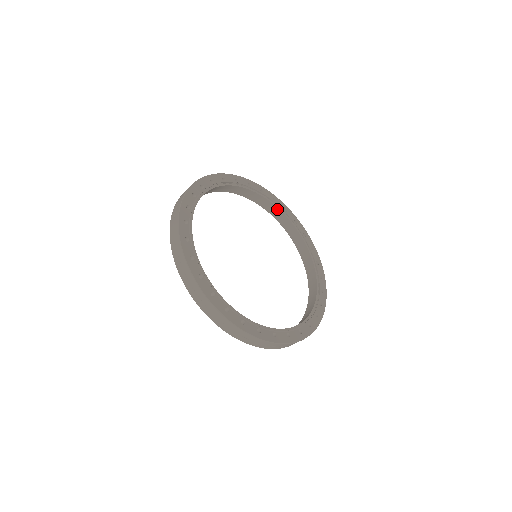
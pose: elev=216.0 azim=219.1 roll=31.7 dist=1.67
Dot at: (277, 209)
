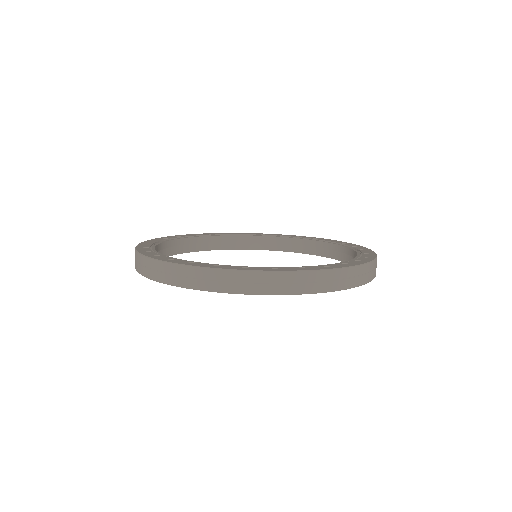
Dot at: (237, 237)
